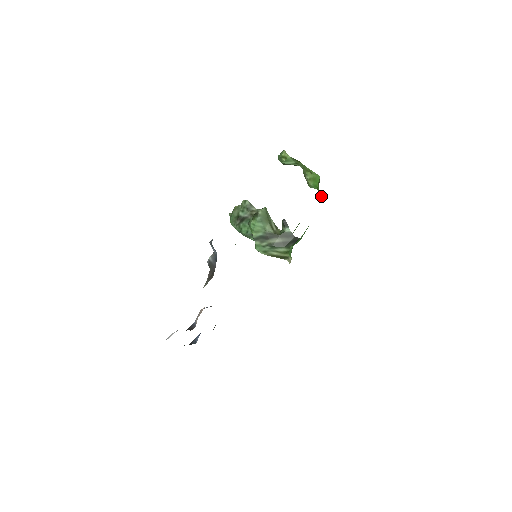
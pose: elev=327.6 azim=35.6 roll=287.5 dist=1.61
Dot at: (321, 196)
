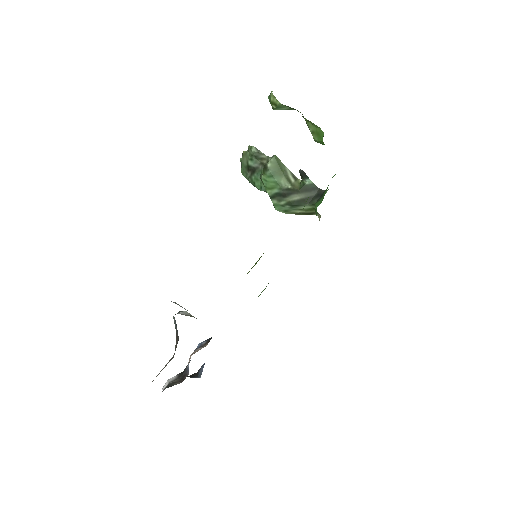
Dot at: occluded
